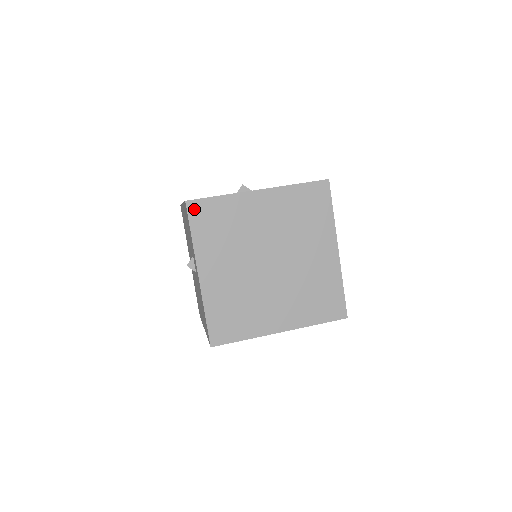
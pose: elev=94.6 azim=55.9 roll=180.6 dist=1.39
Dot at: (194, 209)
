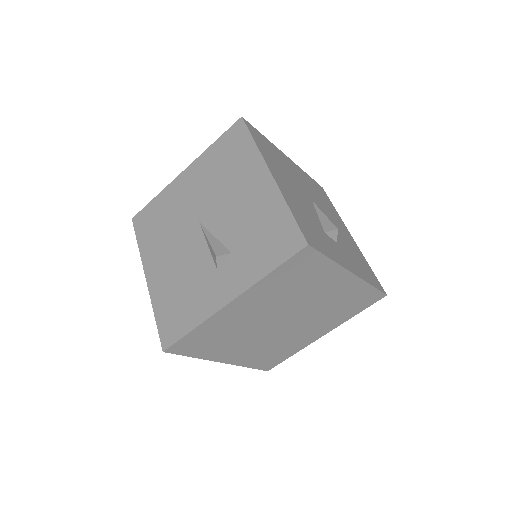
Dot at: (303, 255)
